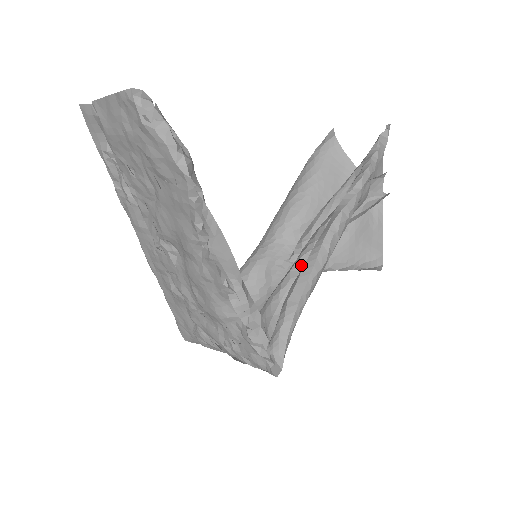
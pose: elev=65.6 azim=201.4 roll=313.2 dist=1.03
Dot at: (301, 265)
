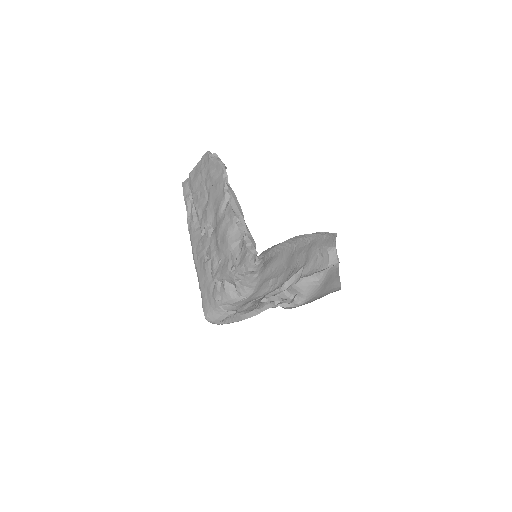
Dot at: occluded
